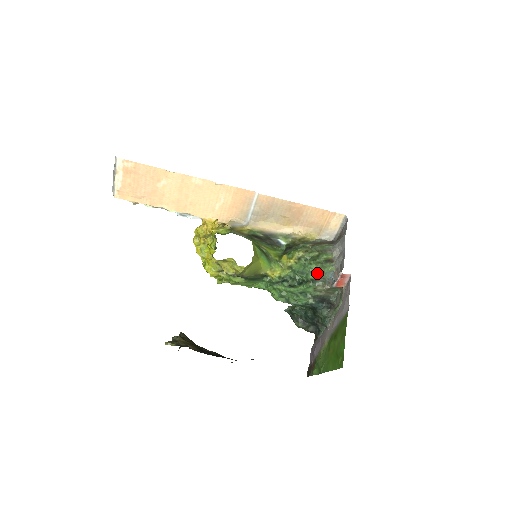
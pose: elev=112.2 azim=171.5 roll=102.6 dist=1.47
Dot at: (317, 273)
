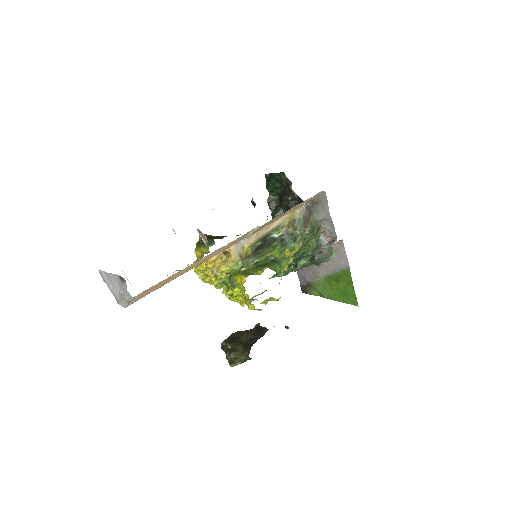
Dot at: (314, 248)
